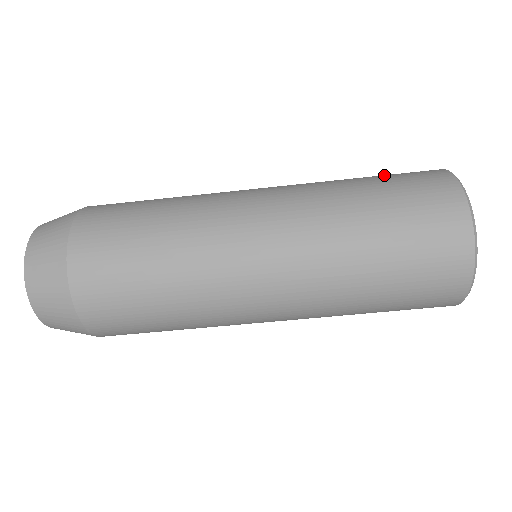
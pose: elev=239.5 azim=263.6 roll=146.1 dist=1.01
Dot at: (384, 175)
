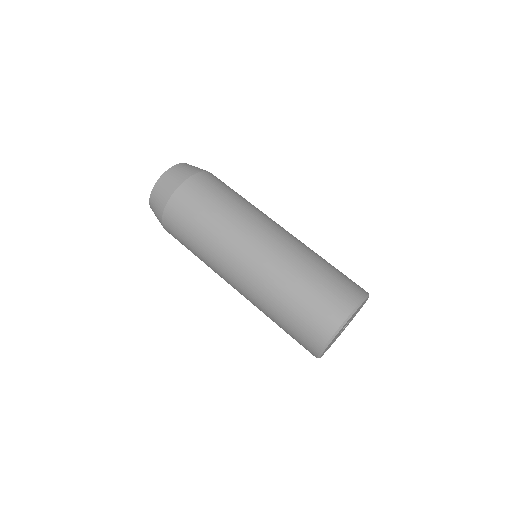
Dot at: occluded
